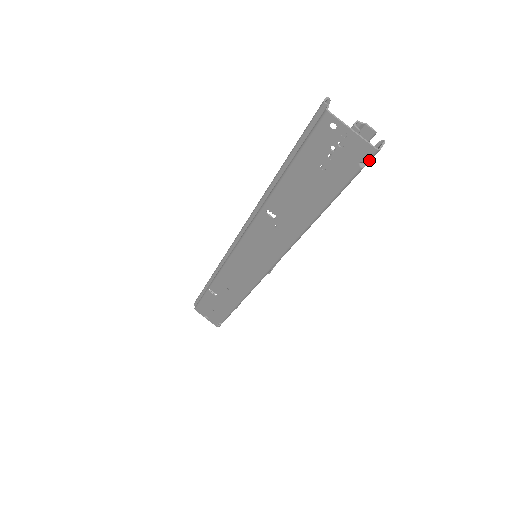
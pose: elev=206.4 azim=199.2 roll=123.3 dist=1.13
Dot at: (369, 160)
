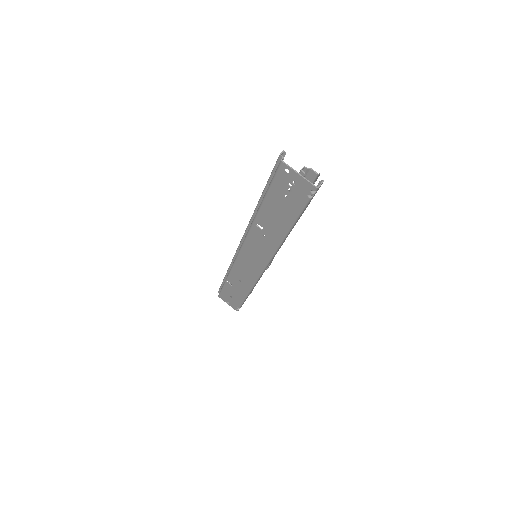
Dot at: (313, 194)
